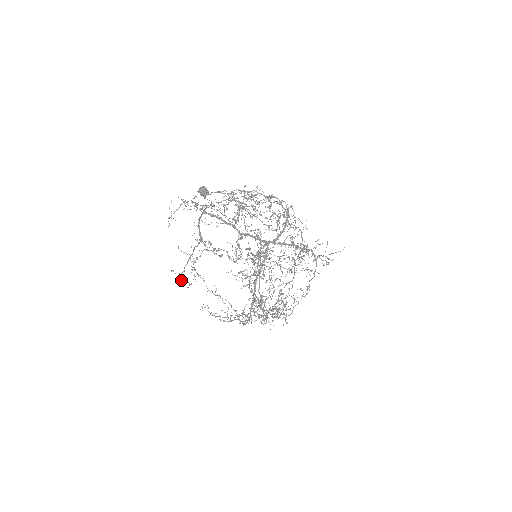
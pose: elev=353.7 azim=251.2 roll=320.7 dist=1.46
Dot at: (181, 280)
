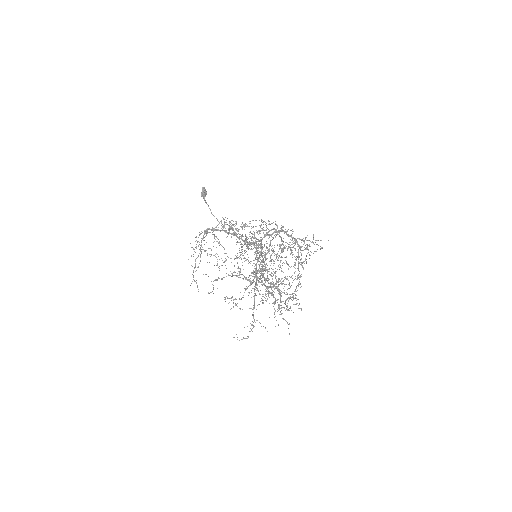
Dot at: occluded
